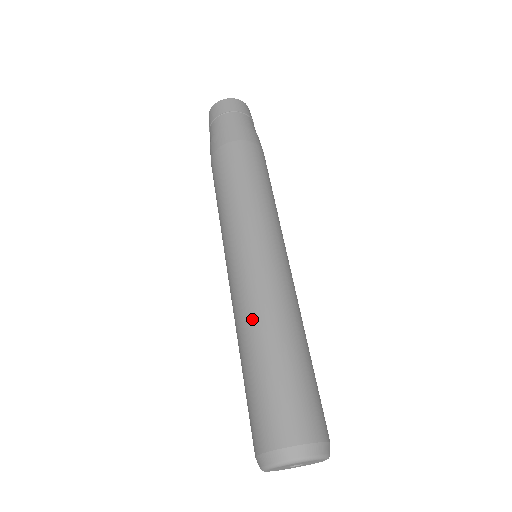
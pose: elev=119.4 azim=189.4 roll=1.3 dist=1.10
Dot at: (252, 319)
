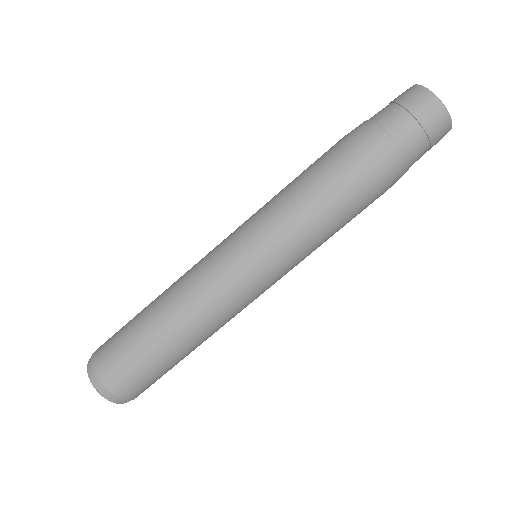
Dot at: (174, 294)
